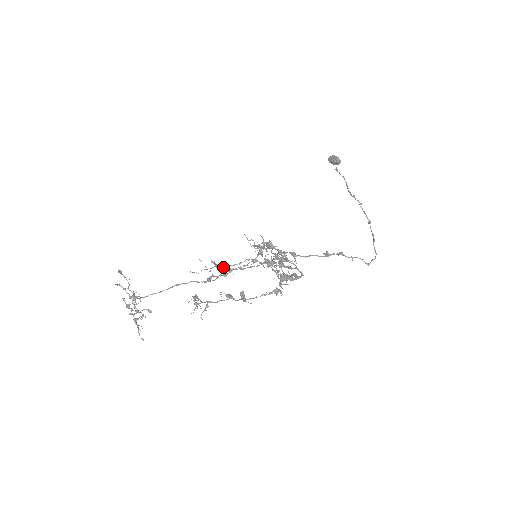
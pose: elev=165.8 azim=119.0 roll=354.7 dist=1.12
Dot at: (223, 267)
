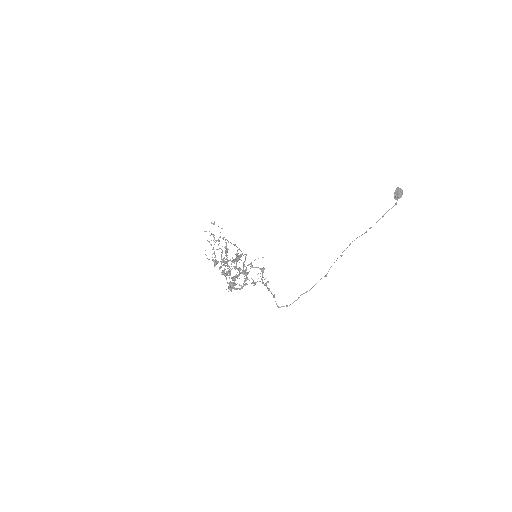
Dot at: (227, 255)
